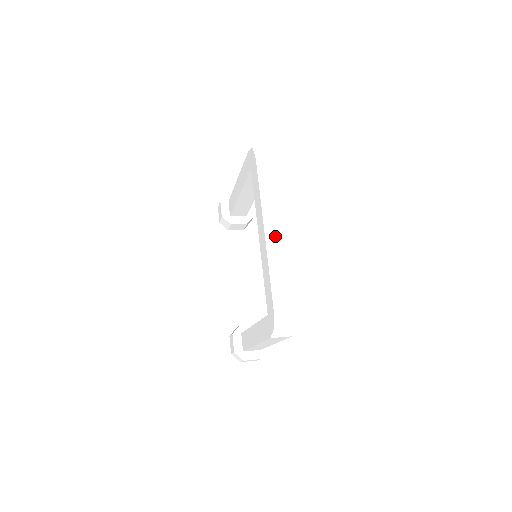
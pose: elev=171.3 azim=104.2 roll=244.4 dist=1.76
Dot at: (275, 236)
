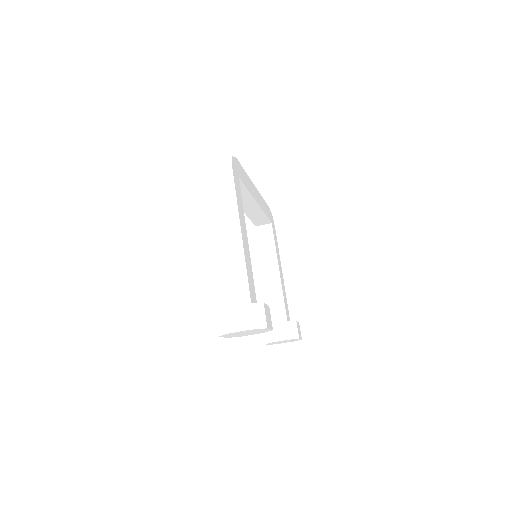
Dot at: occluded
